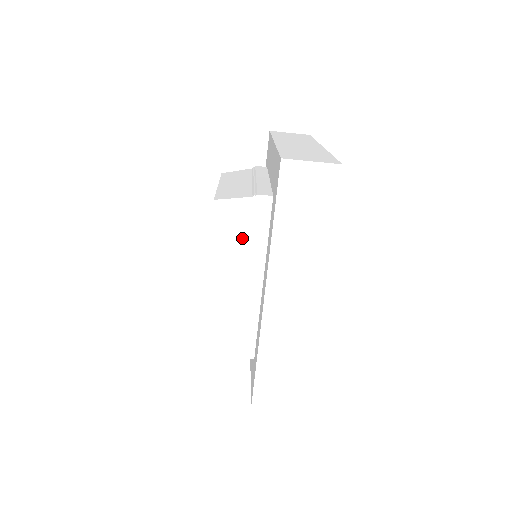
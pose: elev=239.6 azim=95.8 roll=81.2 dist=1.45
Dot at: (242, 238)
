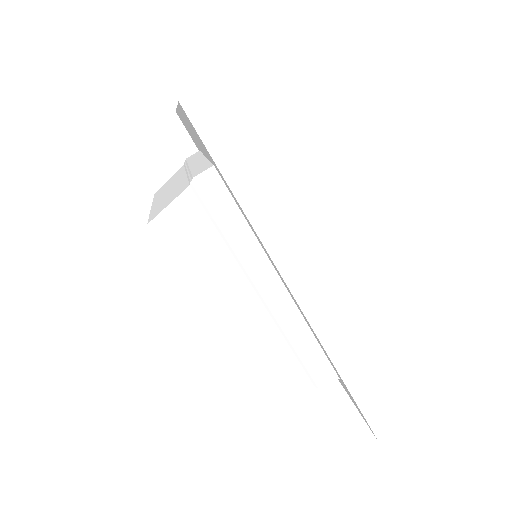
Dot at: (216, 246)
